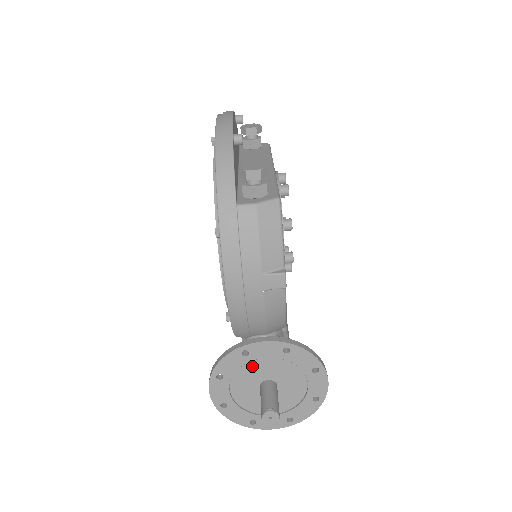
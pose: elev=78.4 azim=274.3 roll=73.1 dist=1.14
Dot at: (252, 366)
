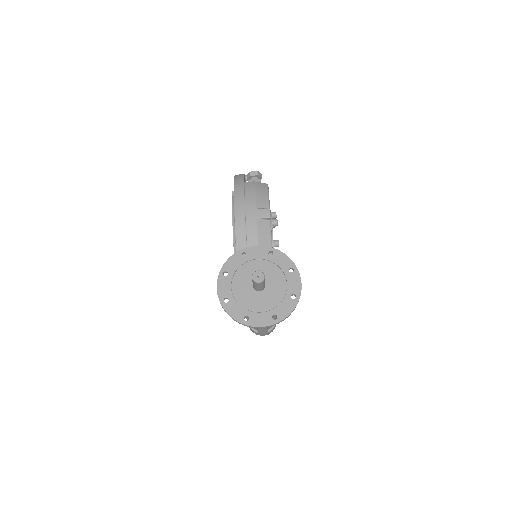
Dot at: (248, 267)
